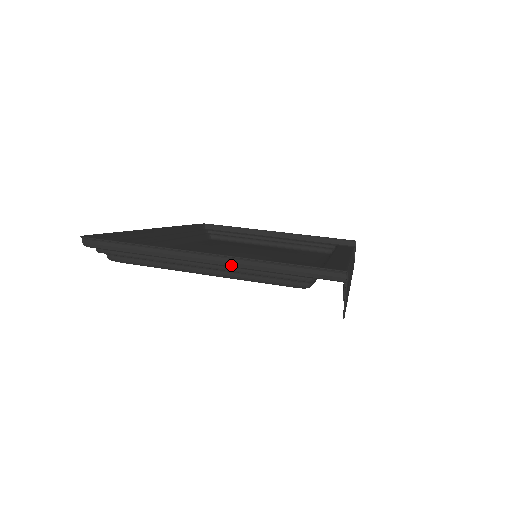
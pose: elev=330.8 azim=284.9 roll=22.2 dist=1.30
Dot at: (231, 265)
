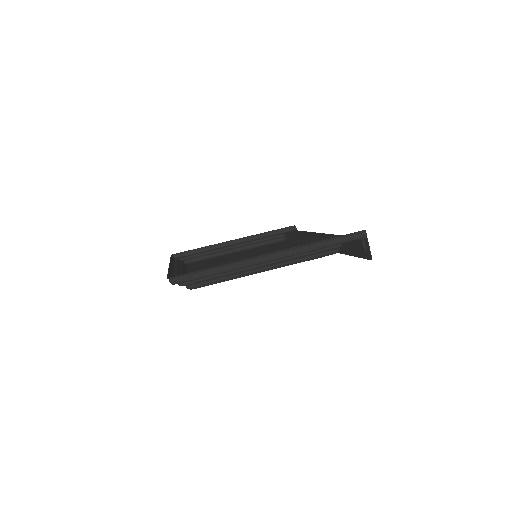
Dot at: (291, 255)
